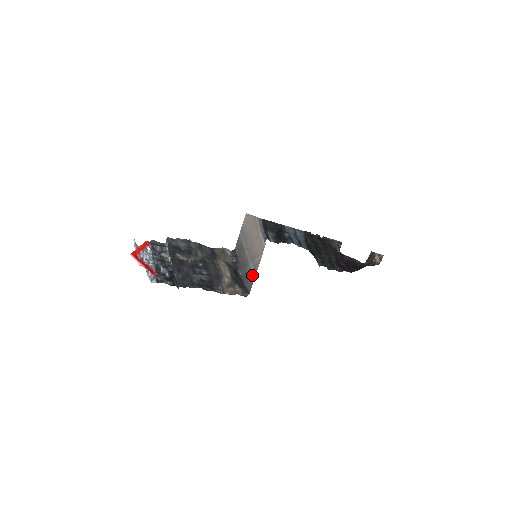
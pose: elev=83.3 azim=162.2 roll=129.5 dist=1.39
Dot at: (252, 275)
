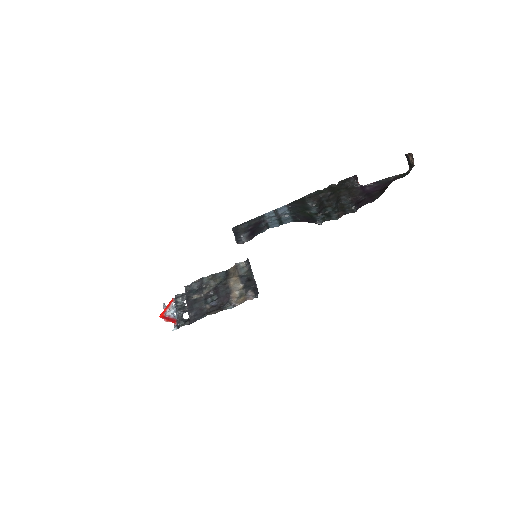
Dot at: occluded
